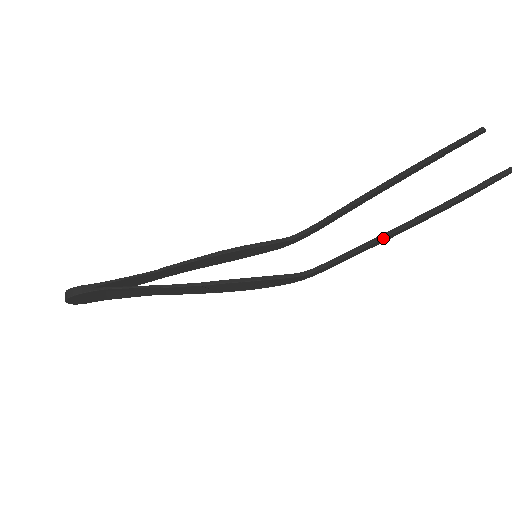
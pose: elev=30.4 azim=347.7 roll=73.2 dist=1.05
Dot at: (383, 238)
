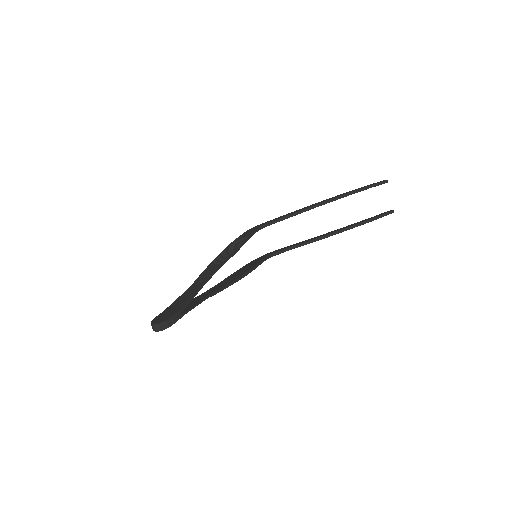
Dot at: occluded
